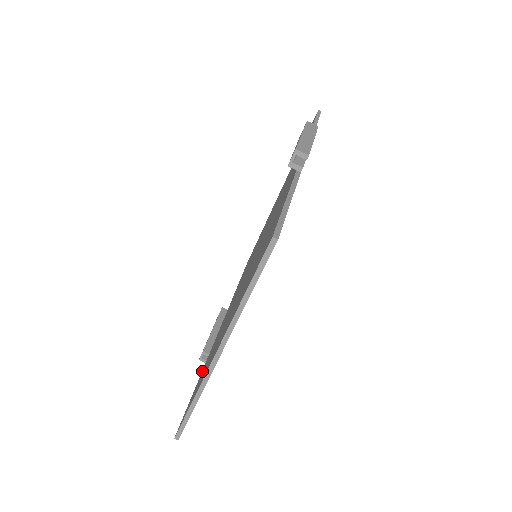
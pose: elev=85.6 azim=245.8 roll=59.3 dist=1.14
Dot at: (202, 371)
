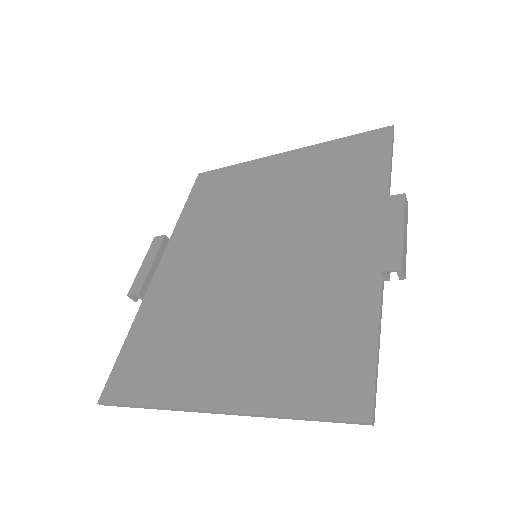
Dot at: (139, 328)
